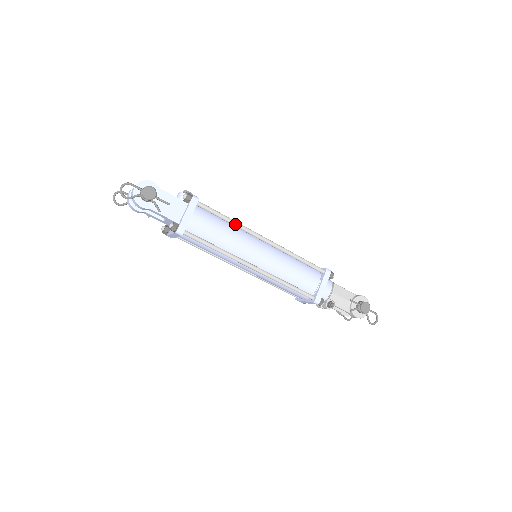
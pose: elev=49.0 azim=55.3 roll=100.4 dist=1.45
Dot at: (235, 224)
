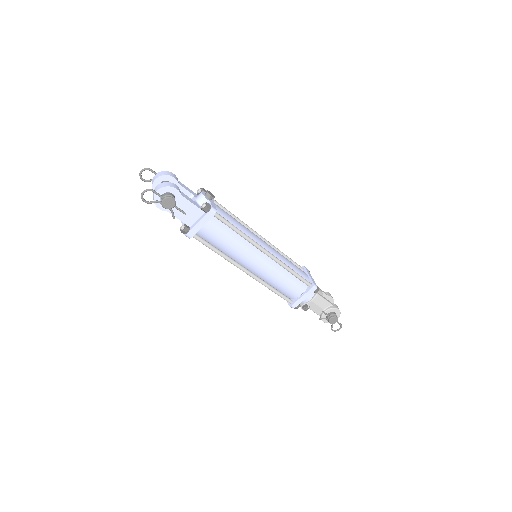
Dot at: (243, 237)
